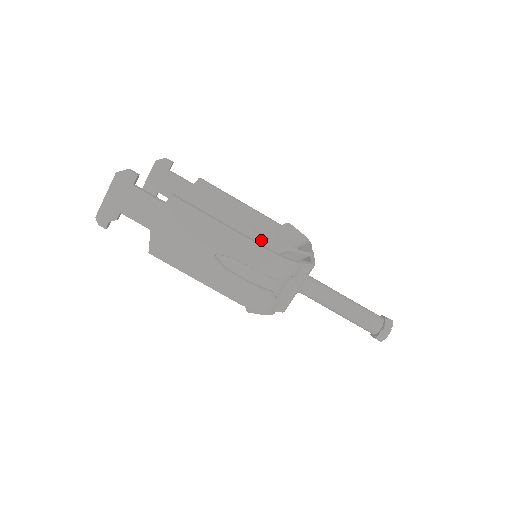
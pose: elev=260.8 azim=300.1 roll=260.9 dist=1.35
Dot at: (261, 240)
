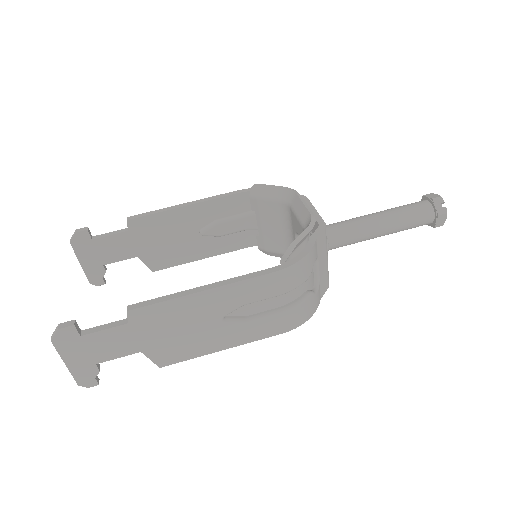
Dot at: (242, 220)
